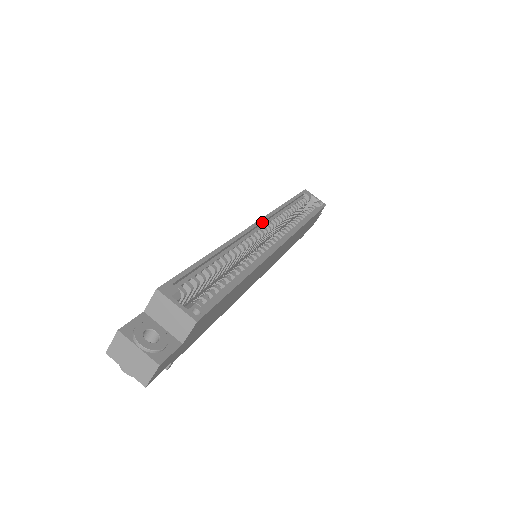
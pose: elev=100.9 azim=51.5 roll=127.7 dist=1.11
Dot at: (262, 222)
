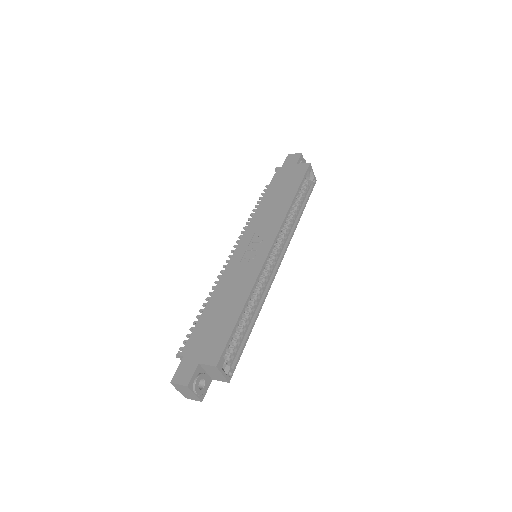
Dot at: (274, 242)
